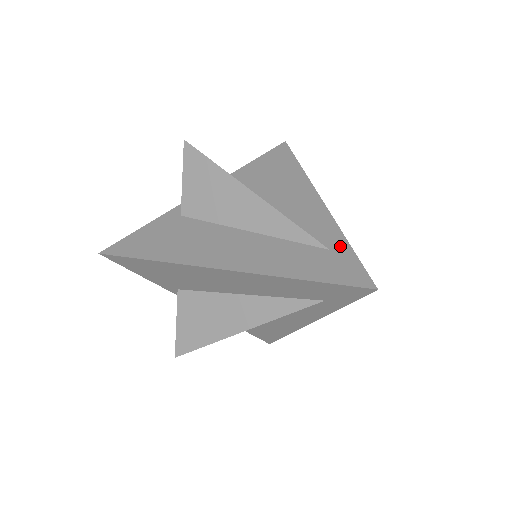
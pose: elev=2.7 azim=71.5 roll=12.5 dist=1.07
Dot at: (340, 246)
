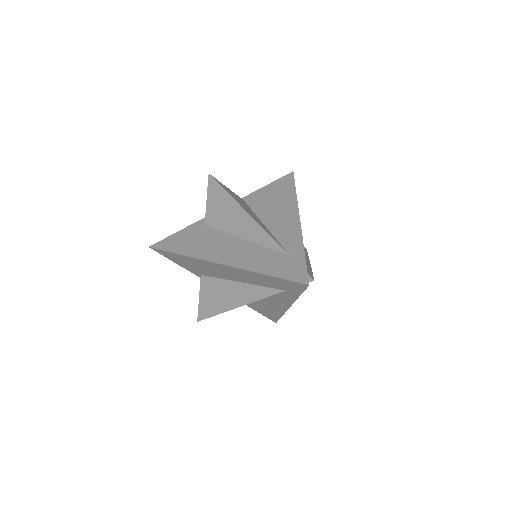
Dot at: (298, 254)
